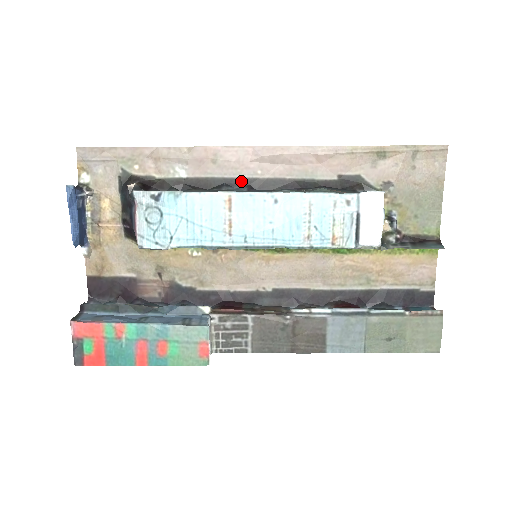
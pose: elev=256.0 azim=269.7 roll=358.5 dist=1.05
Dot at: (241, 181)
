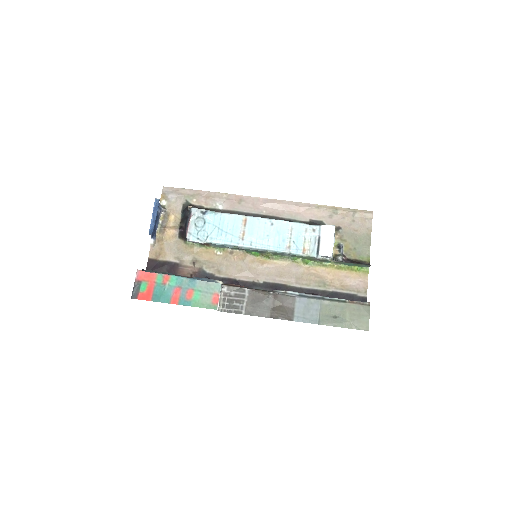
Dot at: (253, 215)
